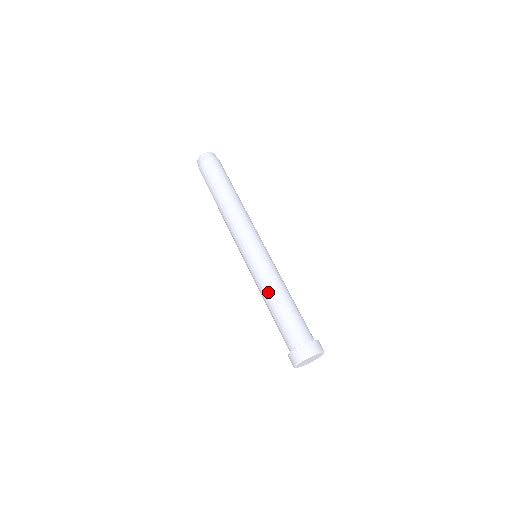
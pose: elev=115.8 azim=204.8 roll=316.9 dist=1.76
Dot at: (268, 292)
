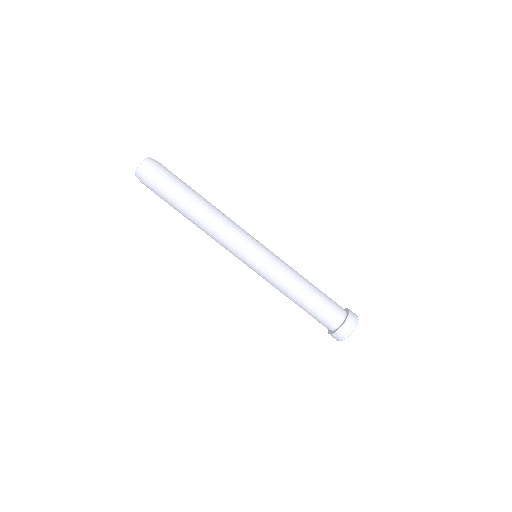
Dot at: (284, 294)
